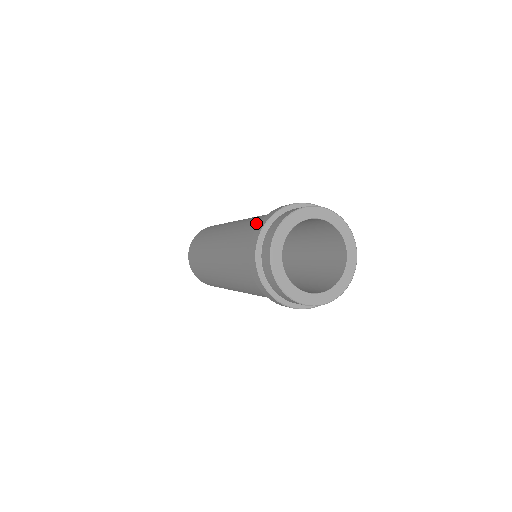
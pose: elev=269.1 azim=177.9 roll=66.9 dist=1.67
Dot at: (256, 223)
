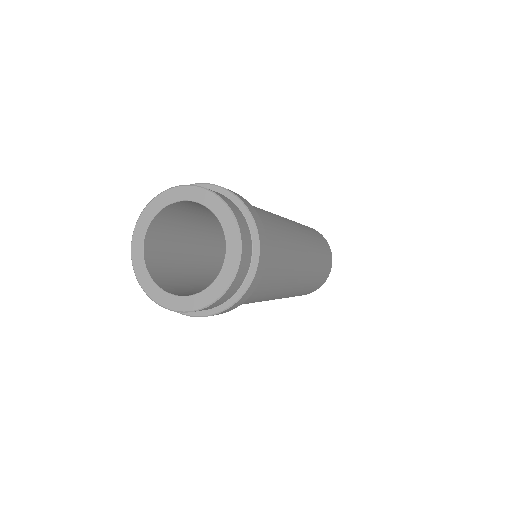
Dot at: occluded
